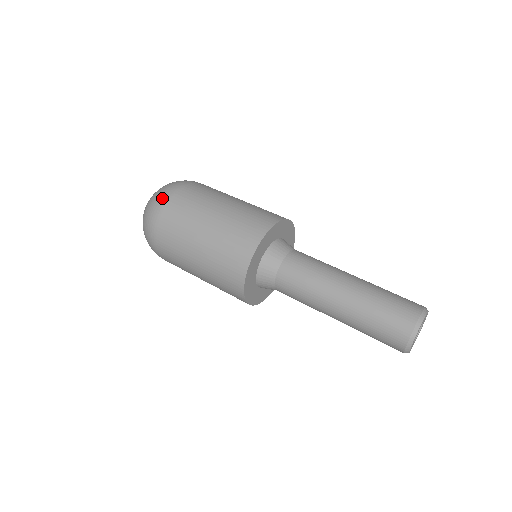
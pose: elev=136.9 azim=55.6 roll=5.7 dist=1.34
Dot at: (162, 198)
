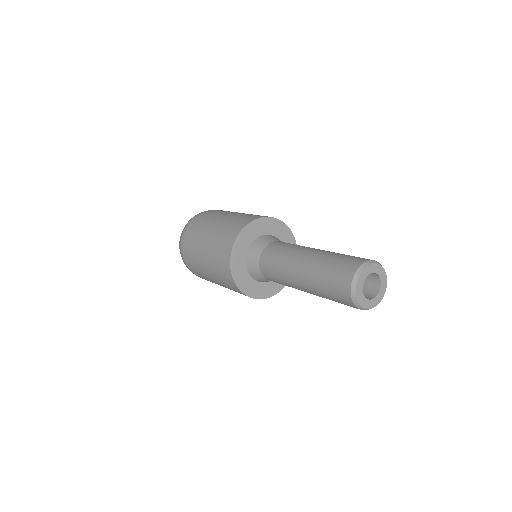
Dot at: occluded
